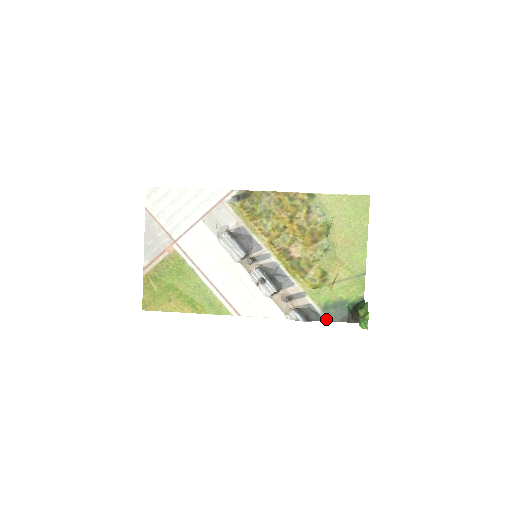
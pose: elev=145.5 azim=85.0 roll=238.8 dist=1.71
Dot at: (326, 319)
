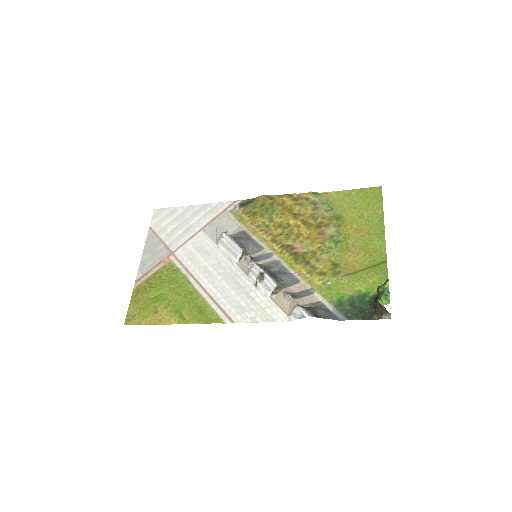
Dot at: (341, 318)
